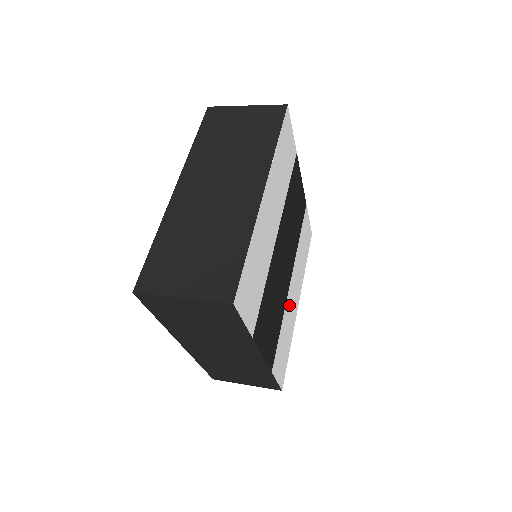
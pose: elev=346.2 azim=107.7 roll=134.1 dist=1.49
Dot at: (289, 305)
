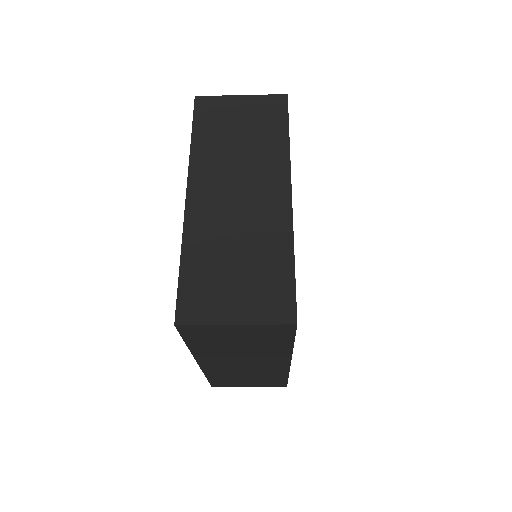
Dot at: occluded
